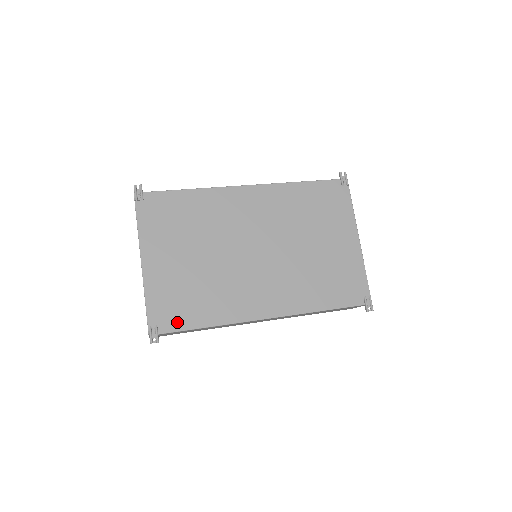
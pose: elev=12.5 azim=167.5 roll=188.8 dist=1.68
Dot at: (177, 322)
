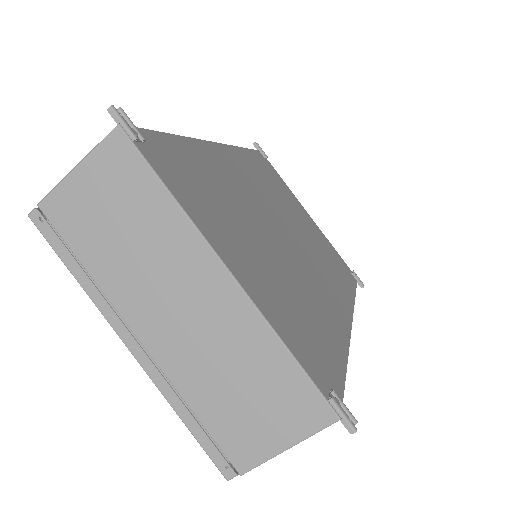
Dot at: (333, 370)
